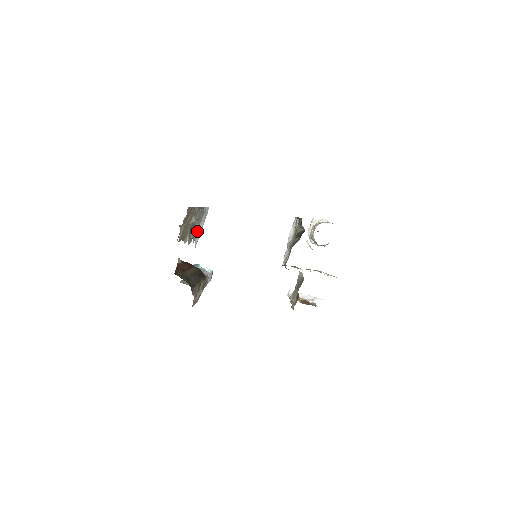
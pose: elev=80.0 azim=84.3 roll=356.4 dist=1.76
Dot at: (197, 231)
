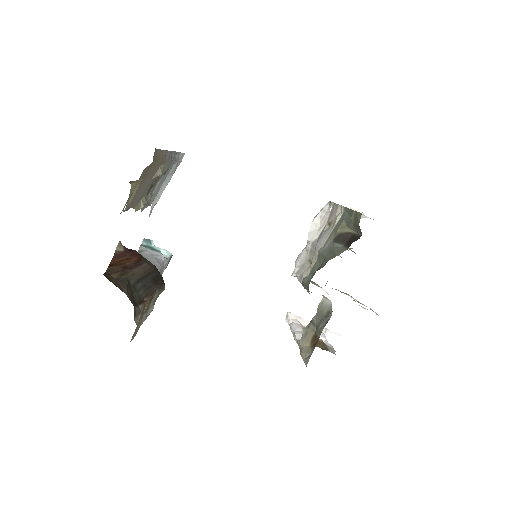
Dot at: (159, 188)
